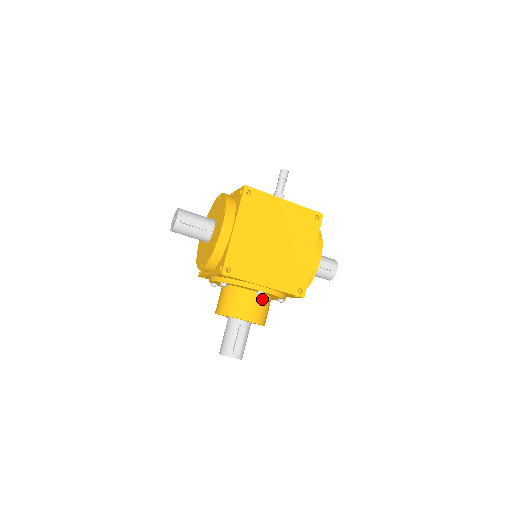
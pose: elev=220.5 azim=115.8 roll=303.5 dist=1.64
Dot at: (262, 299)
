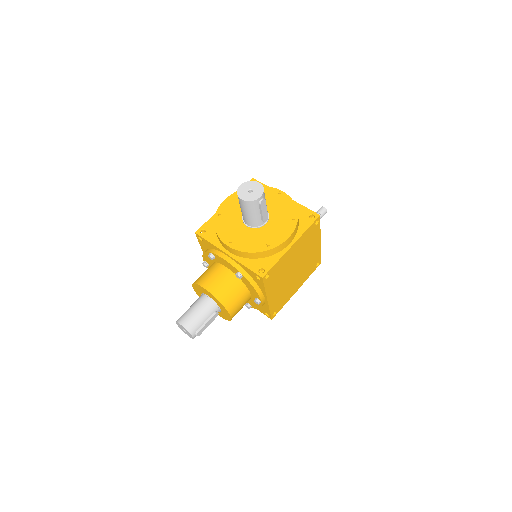
Dot at: occluded
